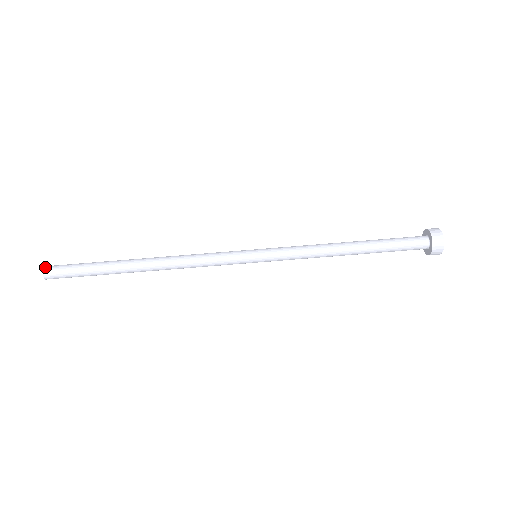
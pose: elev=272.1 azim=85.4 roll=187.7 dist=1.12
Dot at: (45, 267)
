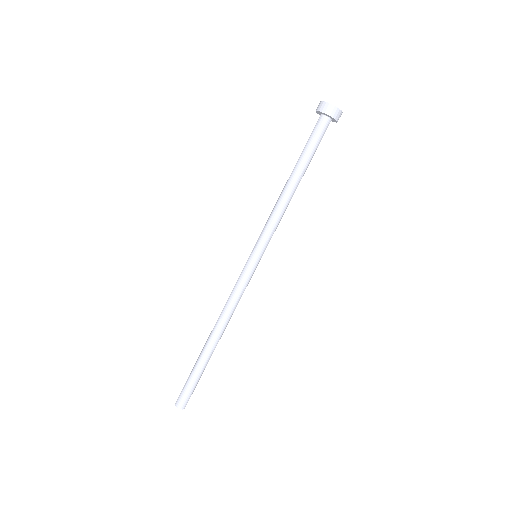
Dot at: (176, 402)
